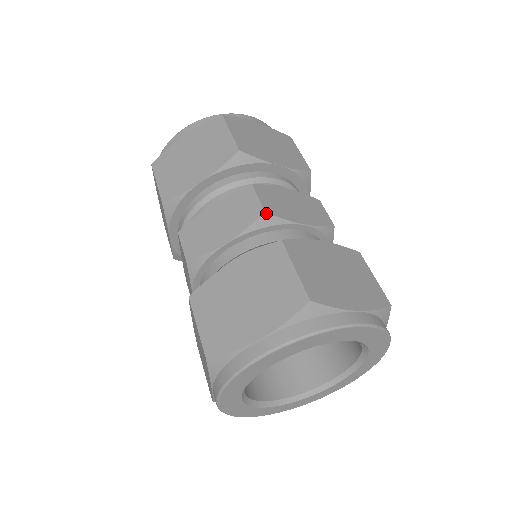
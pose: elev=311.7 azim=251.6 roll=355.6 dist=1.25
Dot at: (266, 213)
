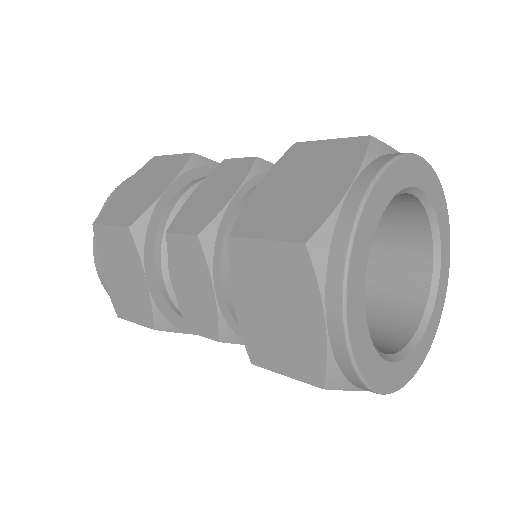
Dot at: (258, 158)
